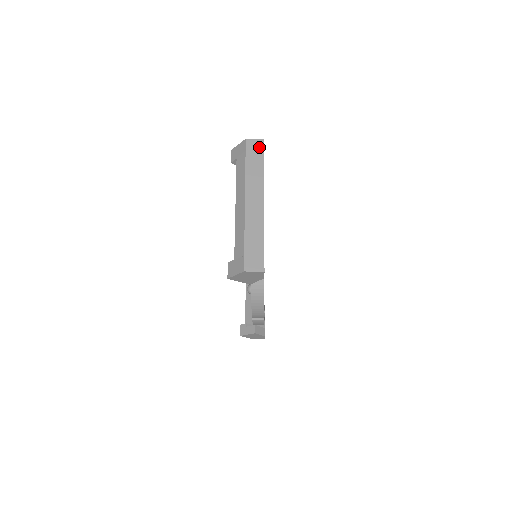
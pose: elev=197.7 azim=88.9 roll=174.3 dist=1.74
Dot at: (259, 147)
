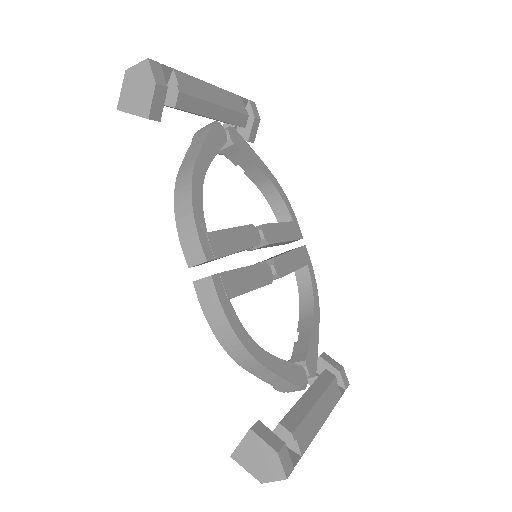
Dot at: (245, 102)
